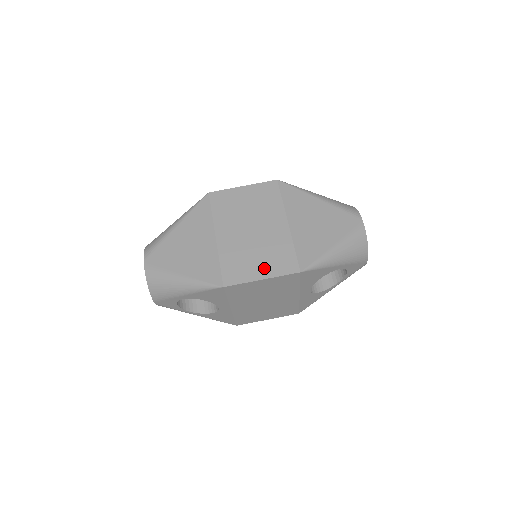
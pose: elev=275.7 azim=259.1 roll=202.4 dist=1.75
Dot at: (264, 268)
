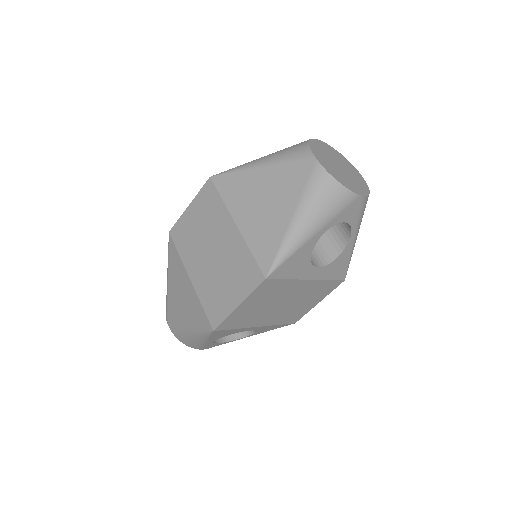
Dot at: (235, 292)
